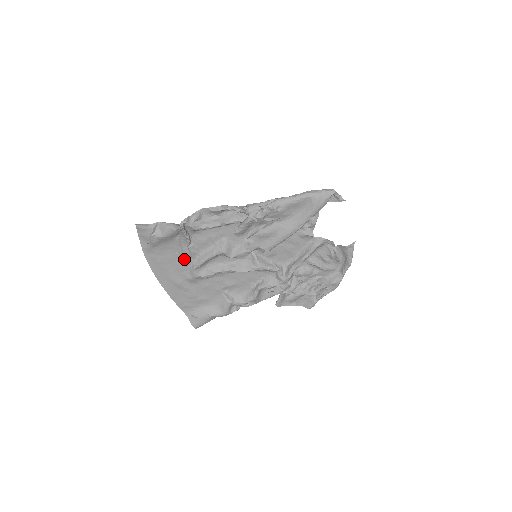
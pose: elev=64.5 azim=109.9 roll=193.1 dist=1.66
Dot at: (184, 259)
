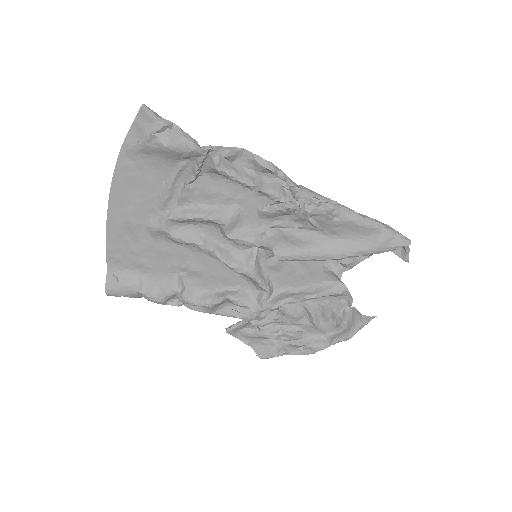
Dot at: (167, 197)
